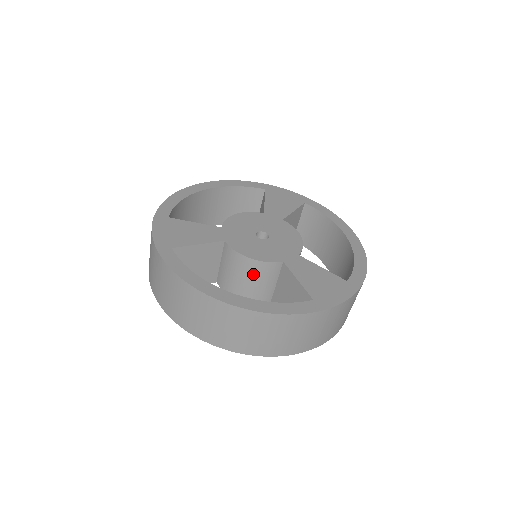
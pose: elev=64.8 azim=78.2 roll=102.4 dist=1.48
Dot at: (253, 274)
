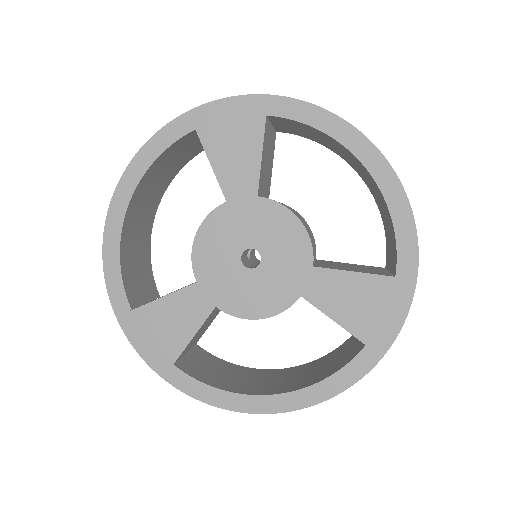
Dot at: occluded
